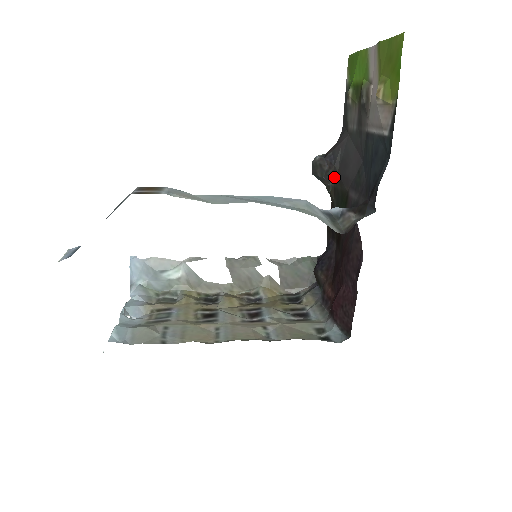
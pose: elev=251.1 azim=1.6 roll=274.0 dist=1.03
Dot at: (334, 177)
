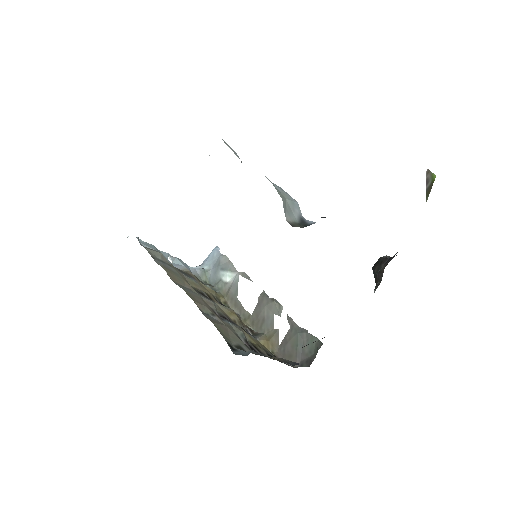
Dot at: (382, 274)
